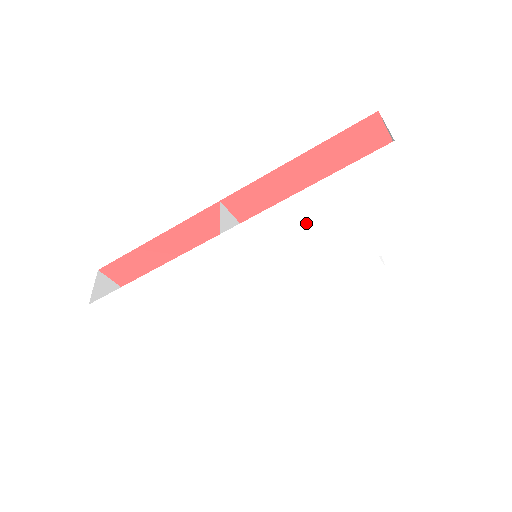
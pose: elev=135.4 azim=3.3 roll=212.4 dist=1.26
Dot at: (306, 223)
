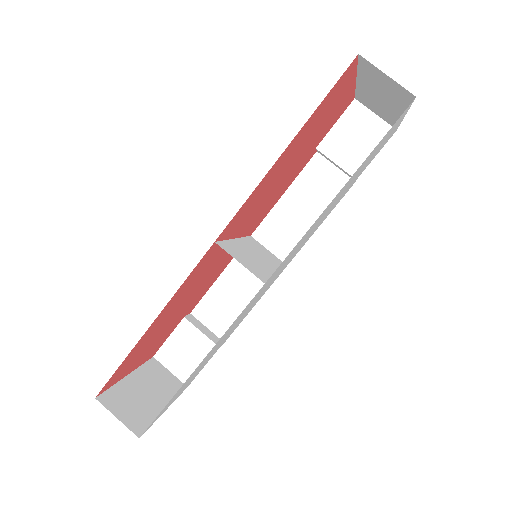
Dot at: occluded
